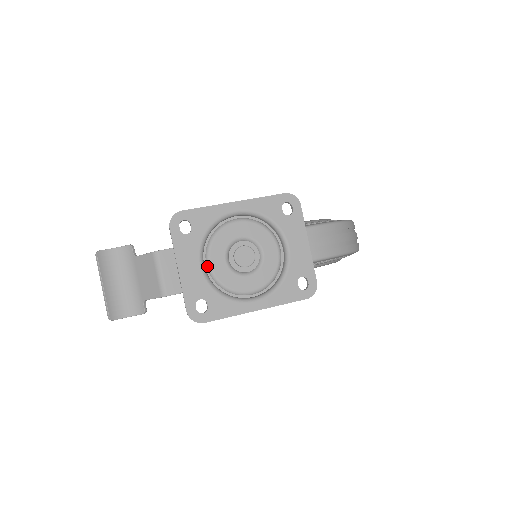
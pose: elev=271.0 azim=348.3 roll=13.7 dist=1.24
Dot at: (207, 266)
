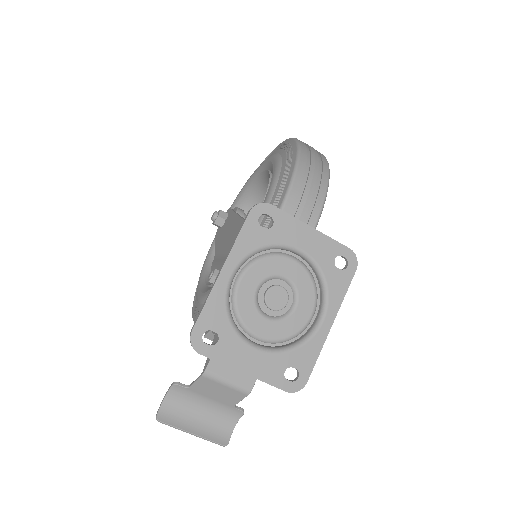
Dot at: (259, 341)
